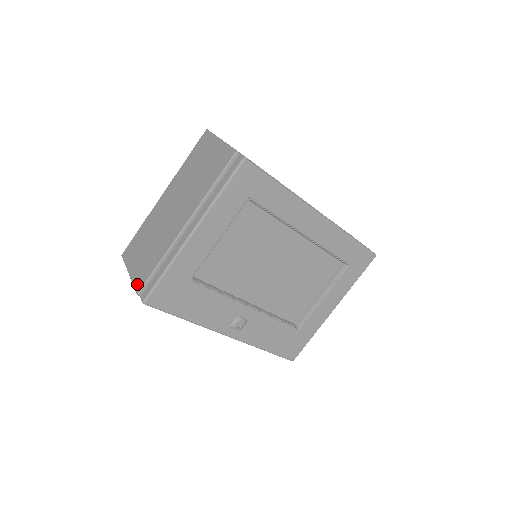
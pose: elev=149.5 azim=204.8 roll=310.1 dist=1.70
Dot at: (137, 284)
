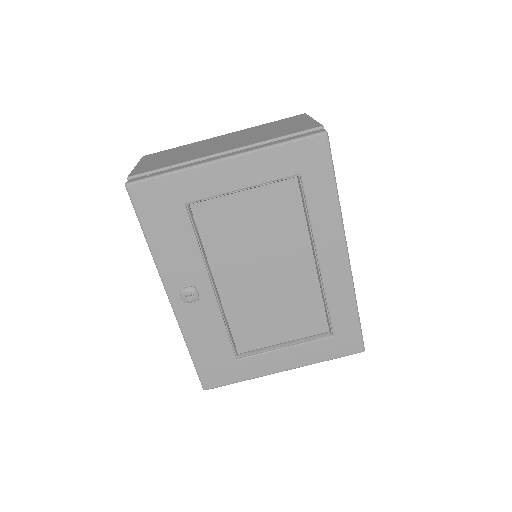
Dot at: (135, 172)
